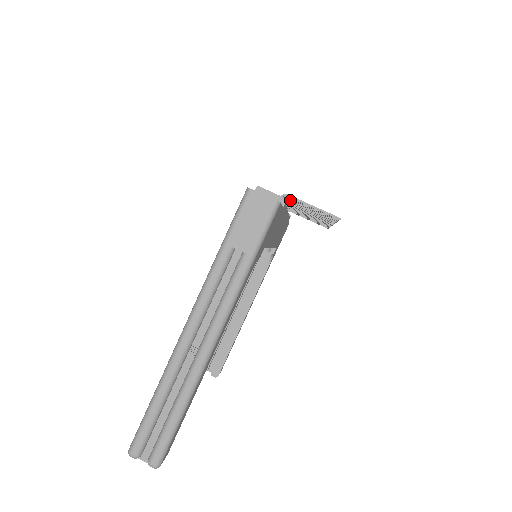
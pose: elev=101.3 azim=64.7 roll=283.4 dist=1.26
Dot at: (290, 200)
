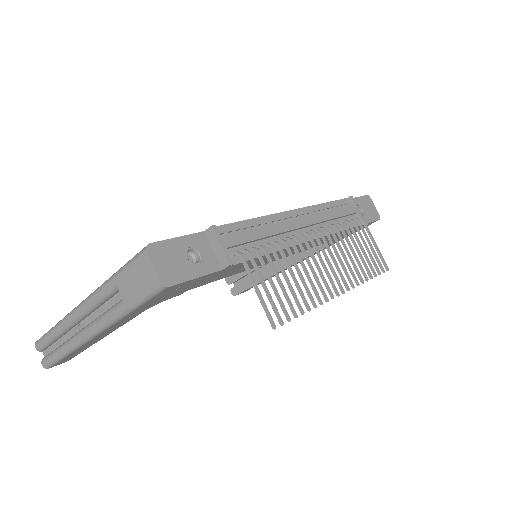
Dot at: (265, 254)
